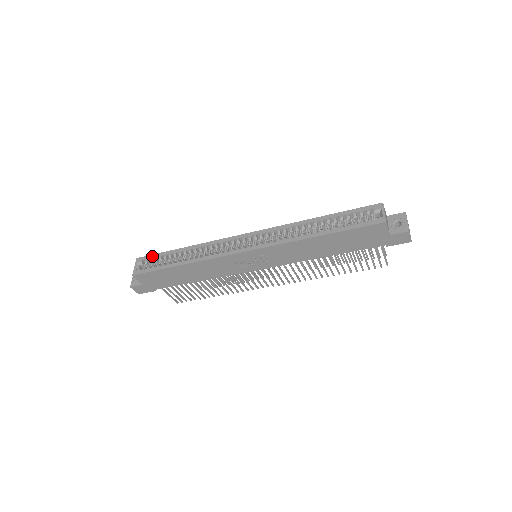
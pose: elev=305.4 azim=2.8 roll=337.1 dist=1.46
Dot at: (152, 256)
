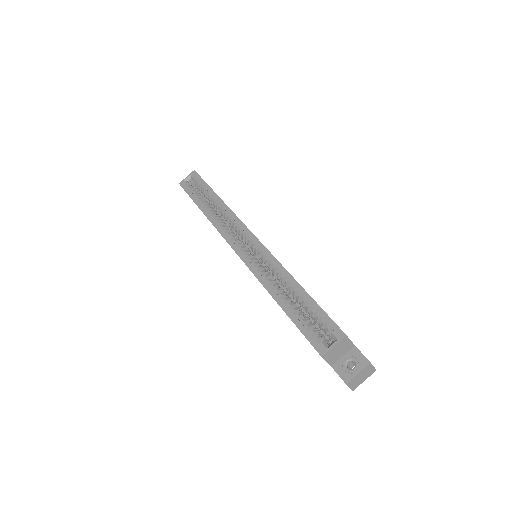
Dot at: (200, 180)
